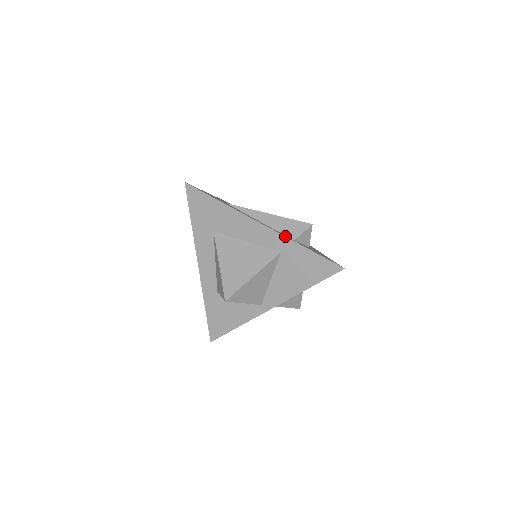
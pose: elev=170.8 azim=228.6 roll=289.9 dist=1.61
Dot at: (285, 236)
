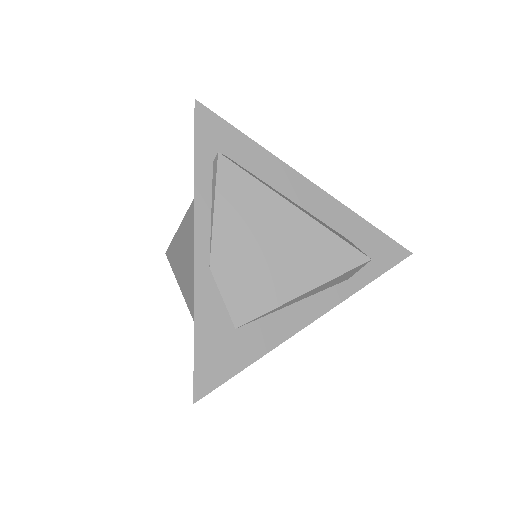
Dot at: occluded
